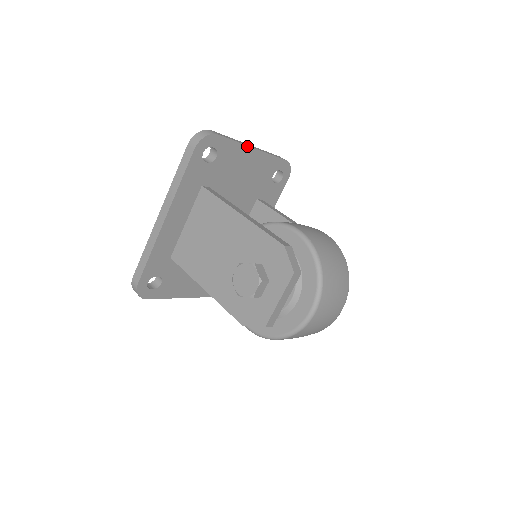
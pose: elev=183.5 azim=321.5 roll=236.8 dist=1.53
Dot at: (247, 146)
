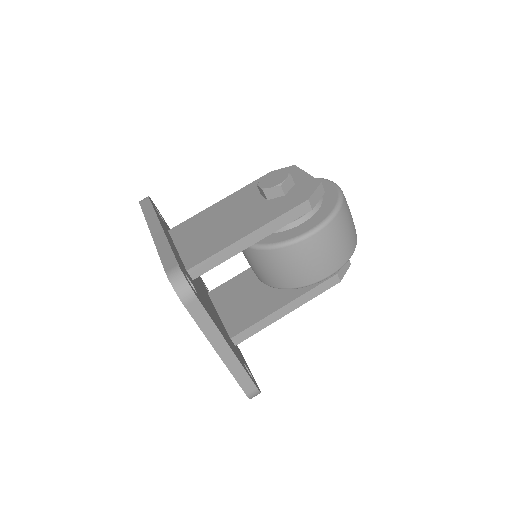
Dot at: occluded
